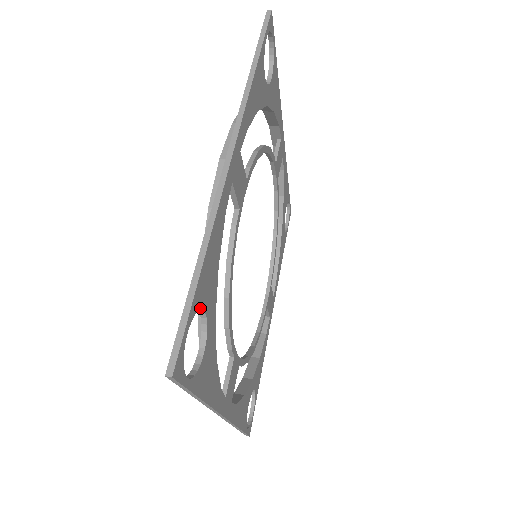
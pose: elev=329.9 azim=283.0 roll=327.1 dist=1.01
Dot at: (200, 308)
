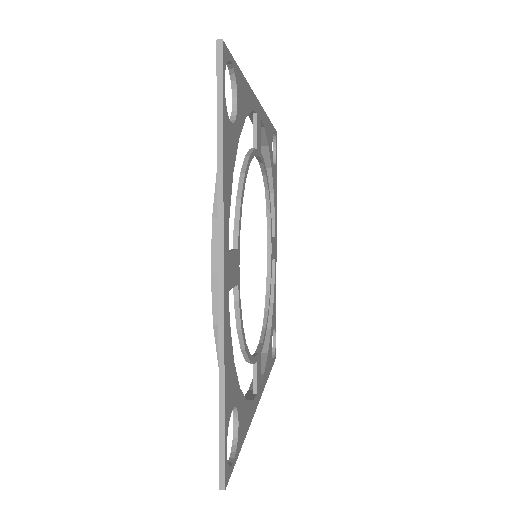
Dot at: (237, 87)
